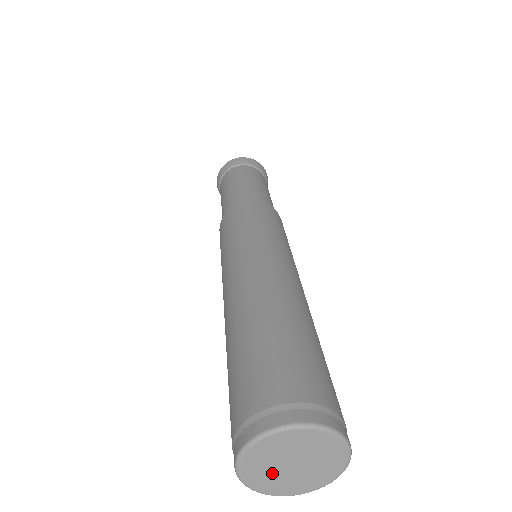
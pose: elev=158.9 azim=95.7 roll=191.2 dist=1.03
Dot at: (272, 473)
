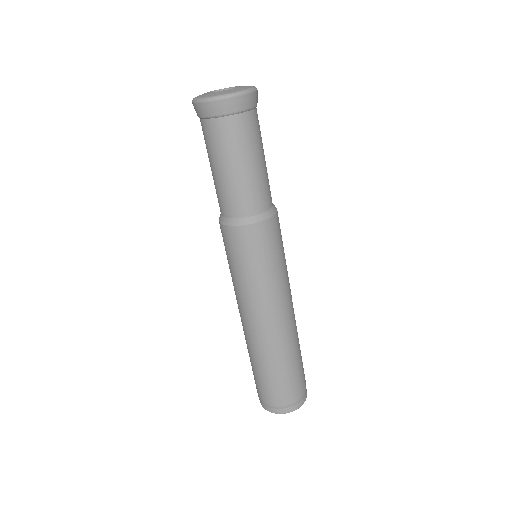
Dot at: occluded
